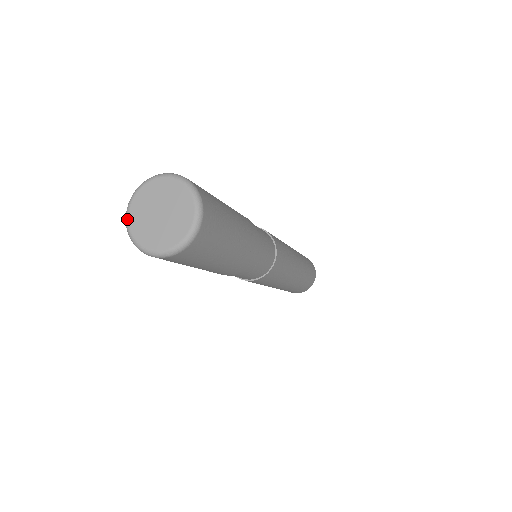
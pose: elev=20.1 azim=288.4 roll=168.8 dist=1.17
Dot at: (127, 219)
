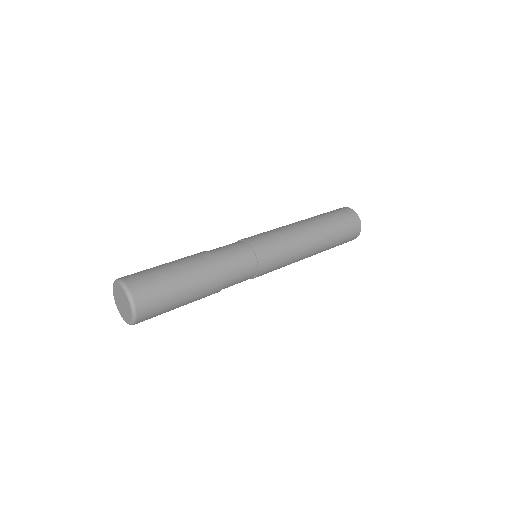
Dot at: (113, 294)
